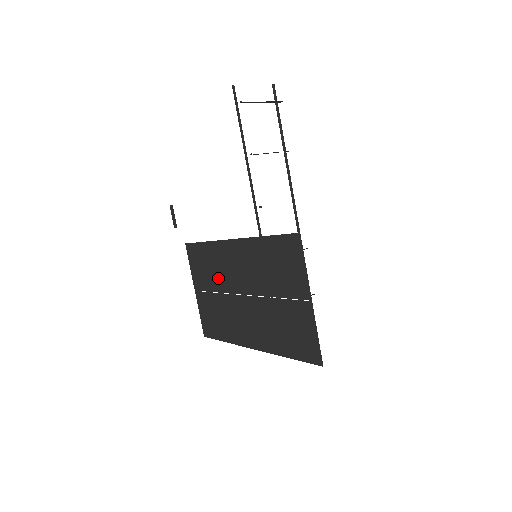
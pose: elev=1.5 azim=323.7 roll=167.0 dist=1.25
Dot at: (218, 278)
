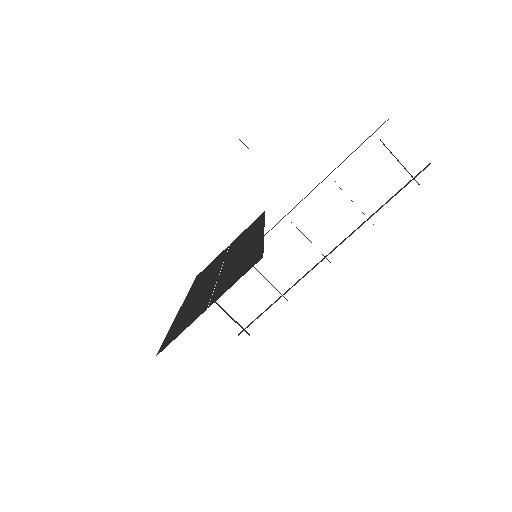
Dot at: (236, 247)
